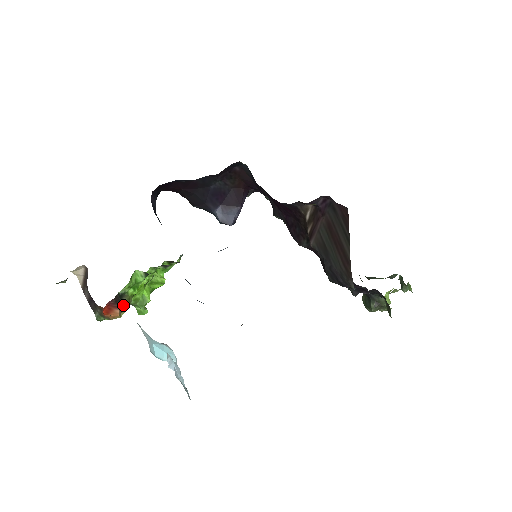
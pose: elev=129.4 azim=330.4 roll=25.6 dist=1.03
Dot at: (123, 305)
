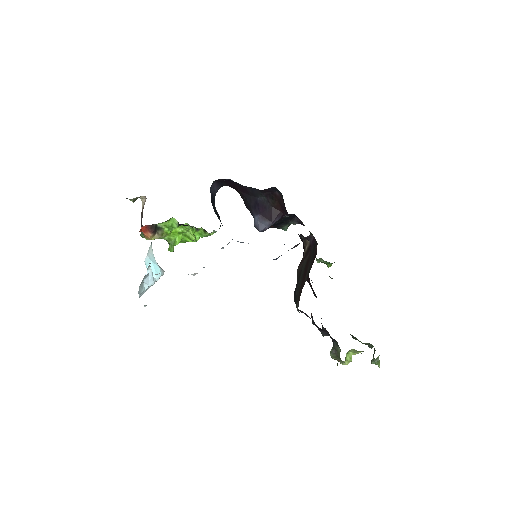
Dot at: (157, 234)
